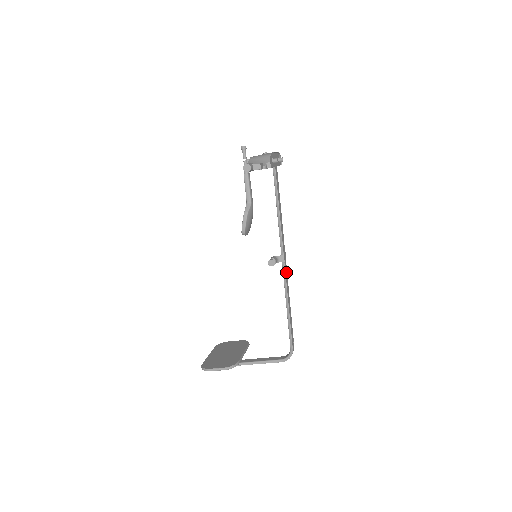
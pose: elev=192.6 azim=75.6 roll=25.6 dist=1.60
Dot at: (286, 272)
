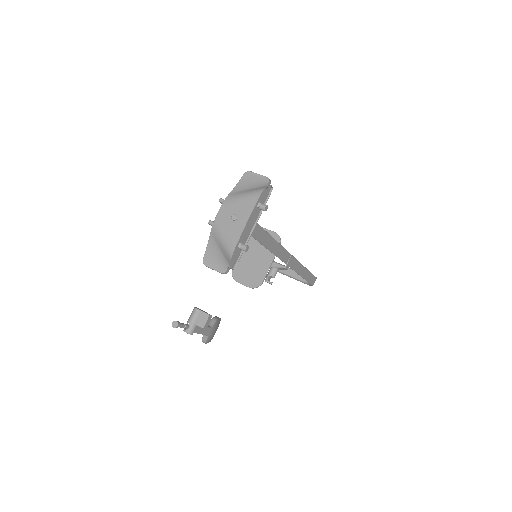
Dot at: (294, 263)
